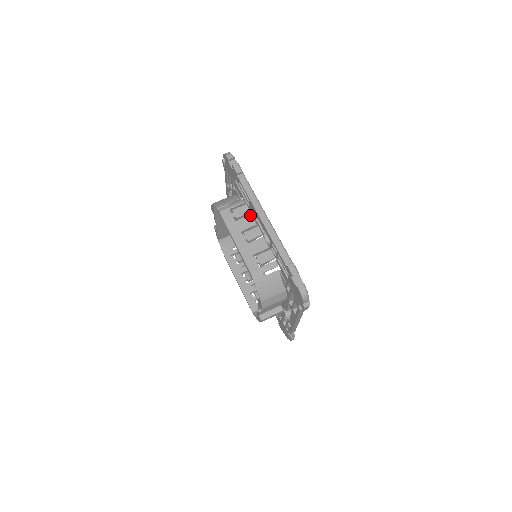
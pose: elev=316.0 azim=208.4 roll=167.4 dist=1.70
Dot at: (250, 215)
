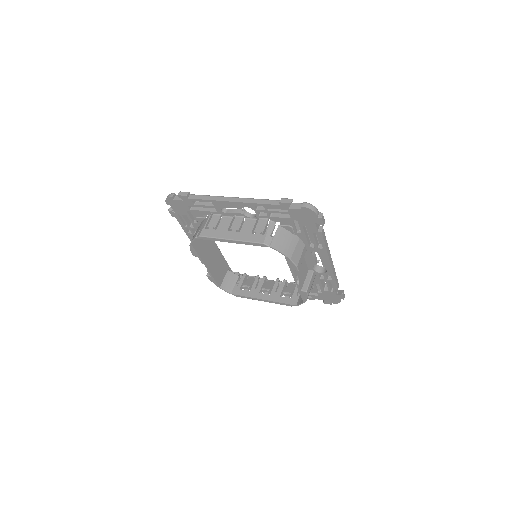
Dot at: (222, 217)
